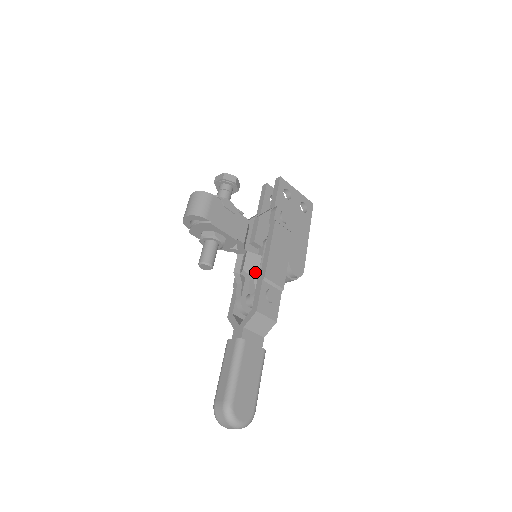
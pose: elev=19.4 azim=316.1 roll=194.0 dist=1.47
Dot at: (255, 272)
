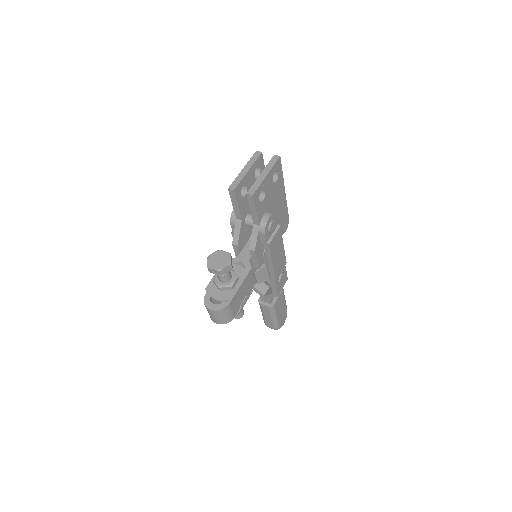
Dot at: (266, 277)
